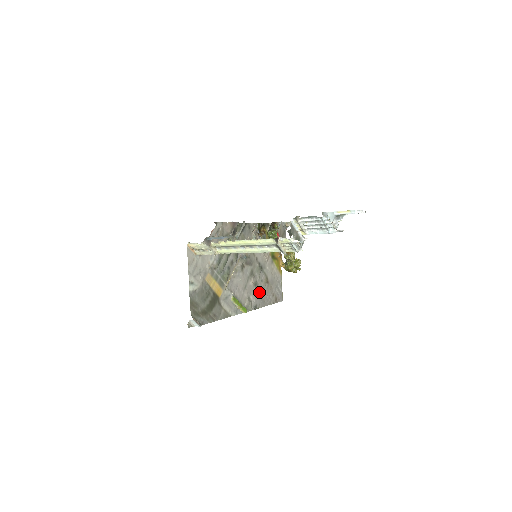
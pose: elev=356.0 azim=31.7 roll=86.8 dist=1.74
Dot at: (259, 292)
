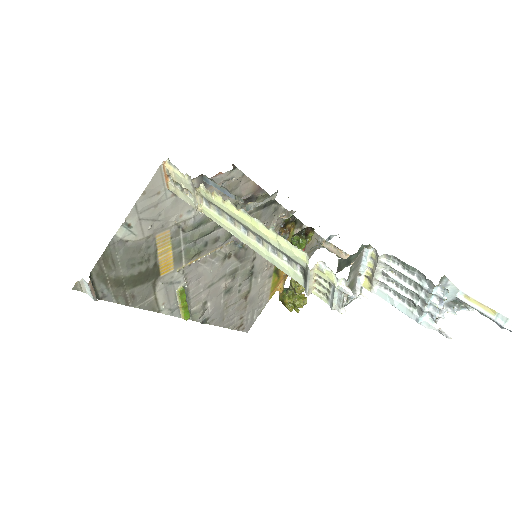
Dot at: (225, 303)
